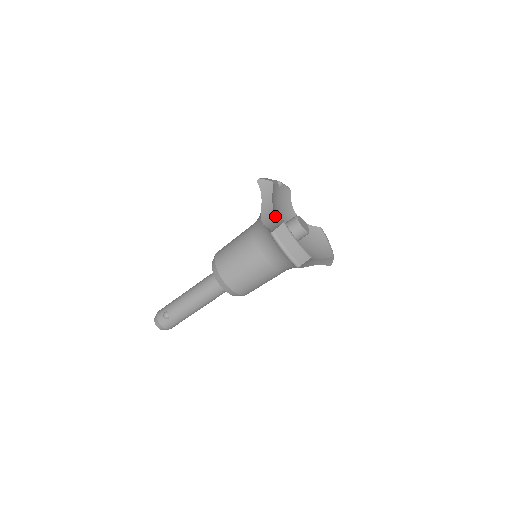
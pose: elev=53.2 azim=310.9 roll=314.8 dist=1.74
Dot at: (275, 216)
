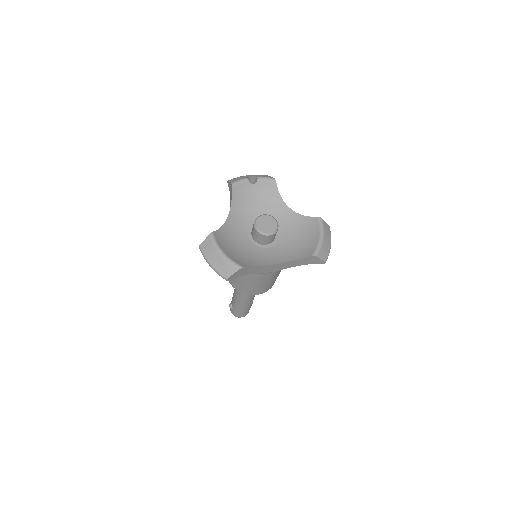
Dot at: occluded
